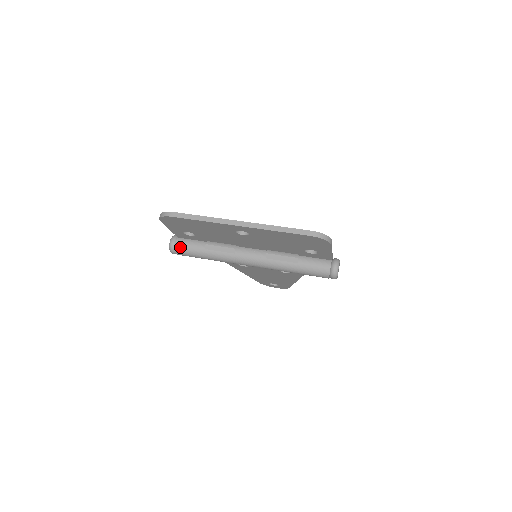
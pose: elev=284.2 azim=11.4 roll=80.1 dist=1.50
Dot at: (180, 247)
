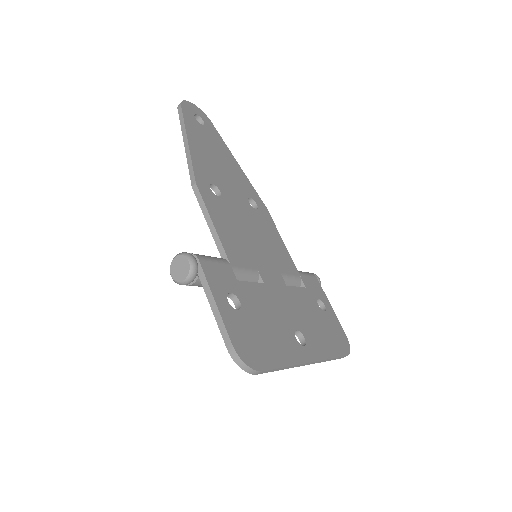
Dot at: occluded
